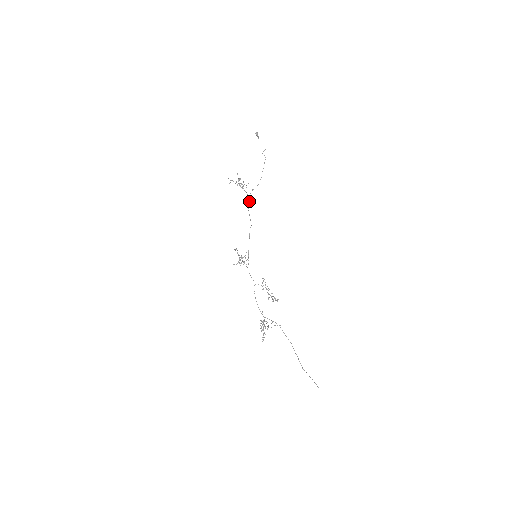
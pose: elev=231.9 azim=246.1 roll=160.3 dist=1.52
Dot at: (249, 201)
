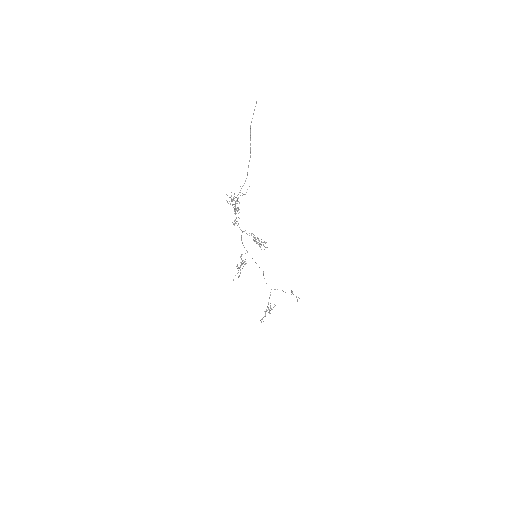
Dot at: occluded
